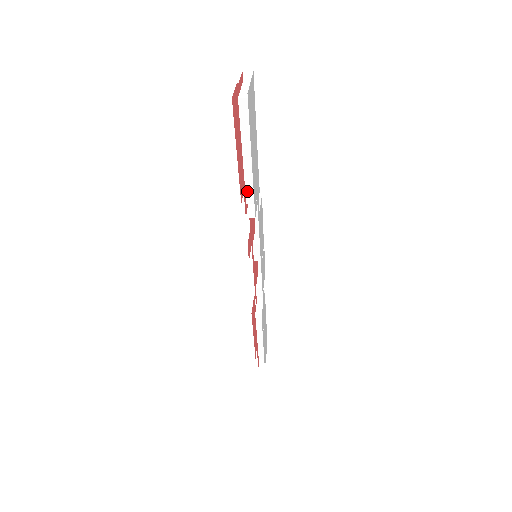
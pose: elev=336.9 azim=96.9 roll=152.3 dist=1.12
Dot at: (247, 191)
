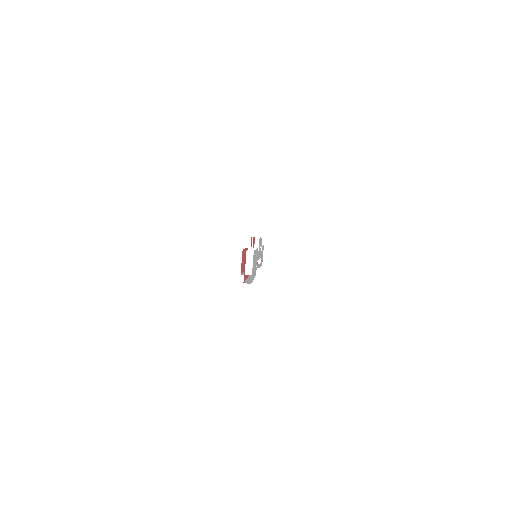
Dot at: occluded
